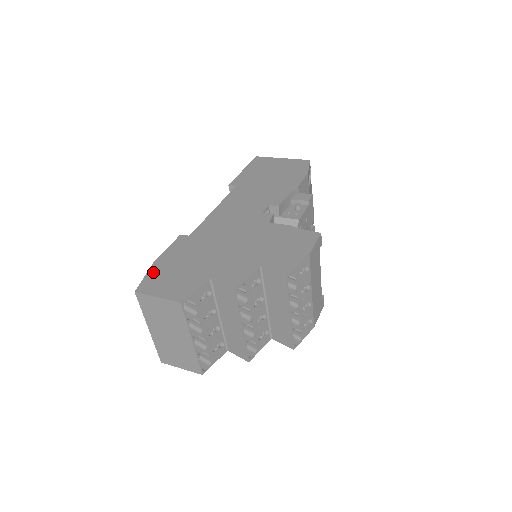
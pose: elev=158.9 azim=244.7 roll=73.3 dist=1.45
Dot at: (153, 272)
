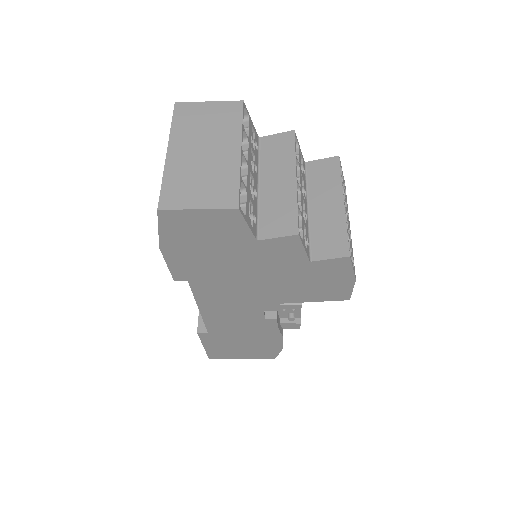
Dot at: occluded
